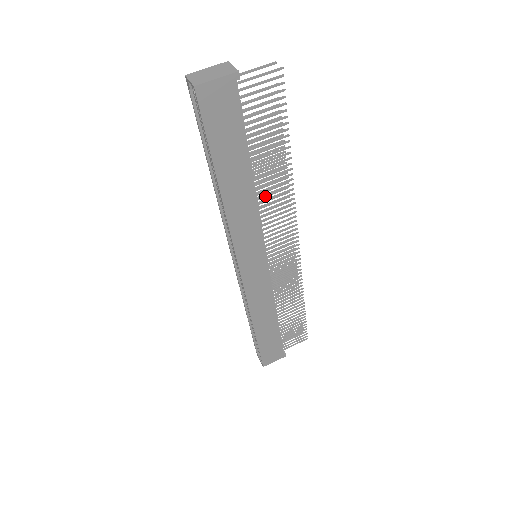
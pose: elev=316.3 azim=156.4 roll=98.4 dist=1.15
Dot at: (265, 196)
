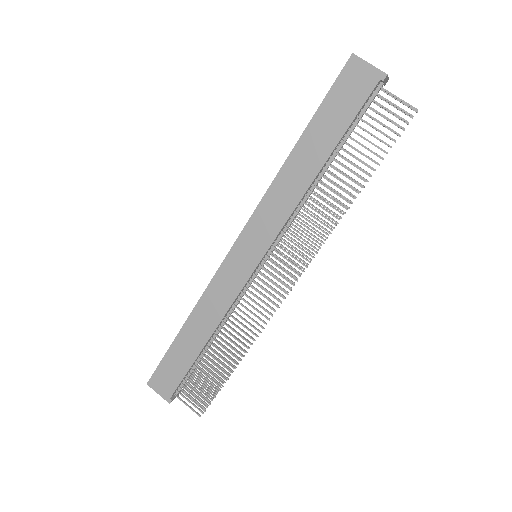
Dot at: occluded
